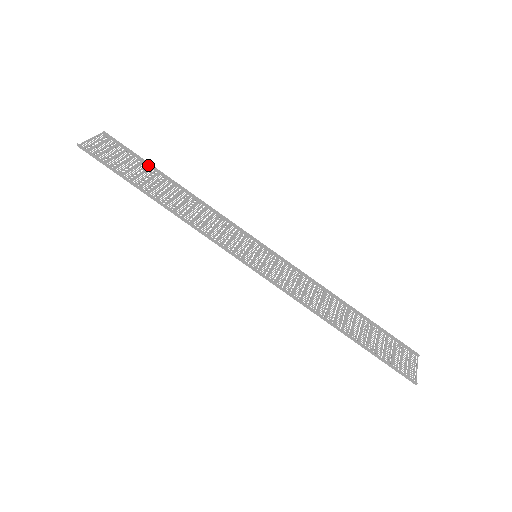
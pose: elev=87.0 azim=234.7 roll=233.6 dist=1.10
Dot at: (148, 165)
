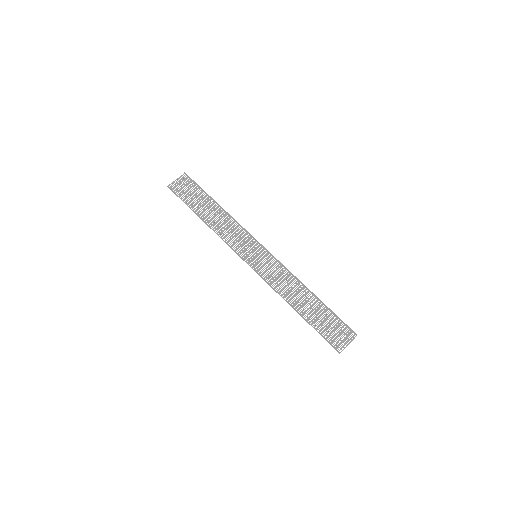
Dot at: (206, 193)
